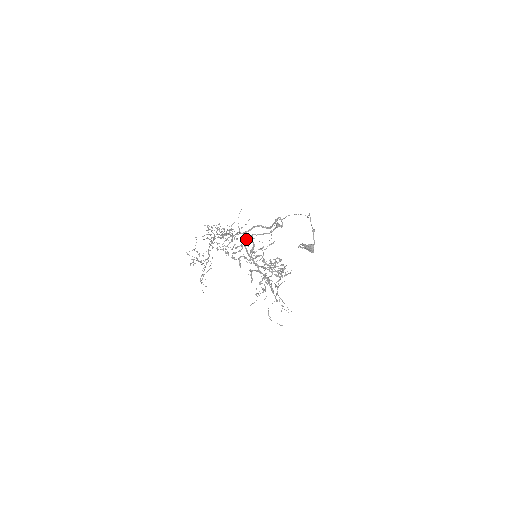
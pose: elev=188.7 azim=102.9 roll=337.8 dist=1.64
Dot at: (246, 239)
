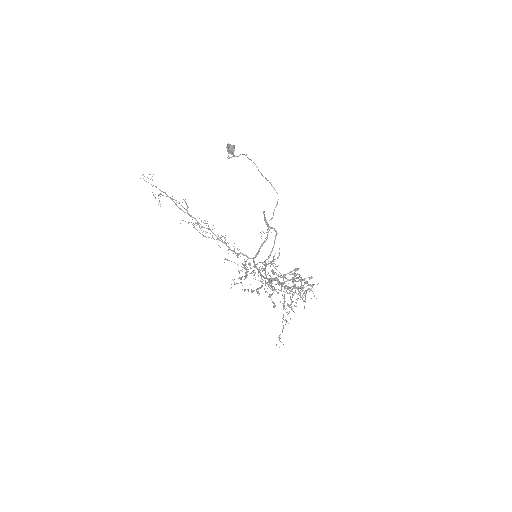
Dot at: (257, 263)
